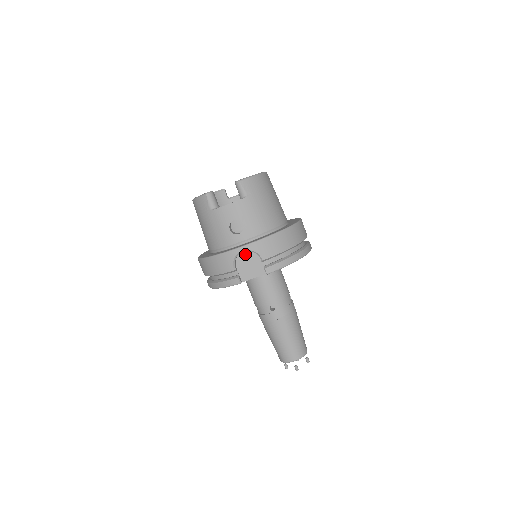
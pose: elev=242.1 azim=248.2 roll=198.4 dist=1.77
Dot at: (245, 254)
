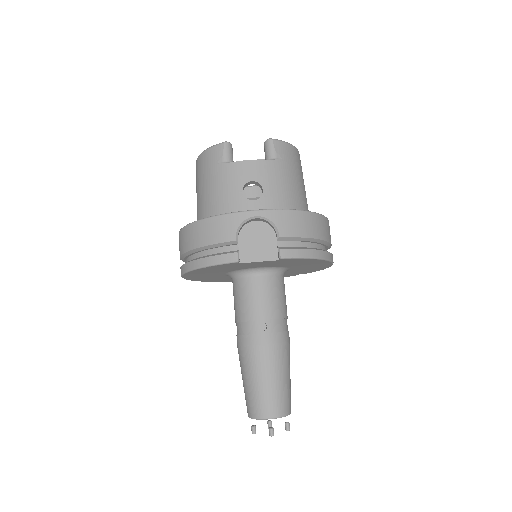
Dot at: (256, 225)
